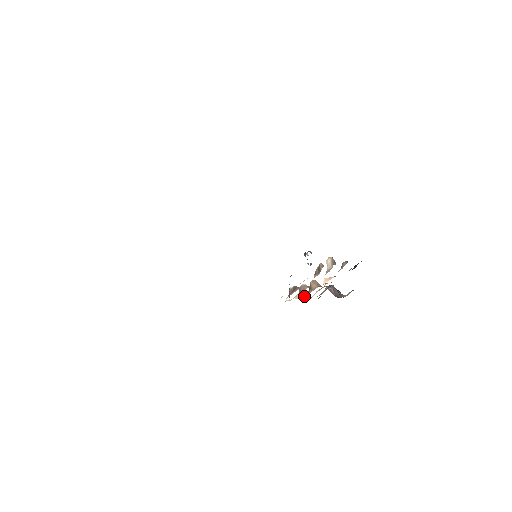
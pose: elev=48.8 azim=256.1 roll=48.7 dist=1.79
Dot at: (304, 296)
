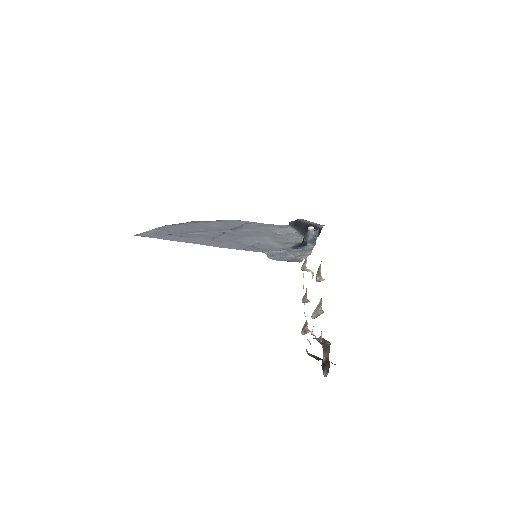
Dot at: occluded
